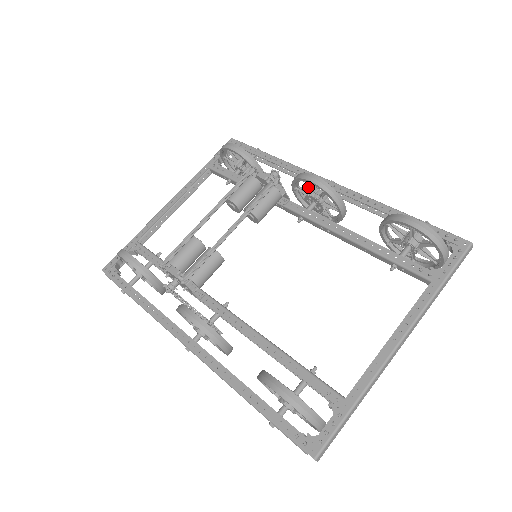
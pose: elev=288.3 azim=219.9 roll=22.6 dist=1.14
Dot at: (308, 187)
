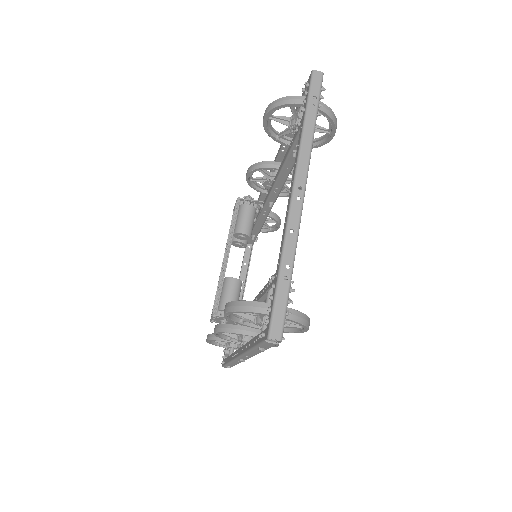
Dot at: (259, 181)
